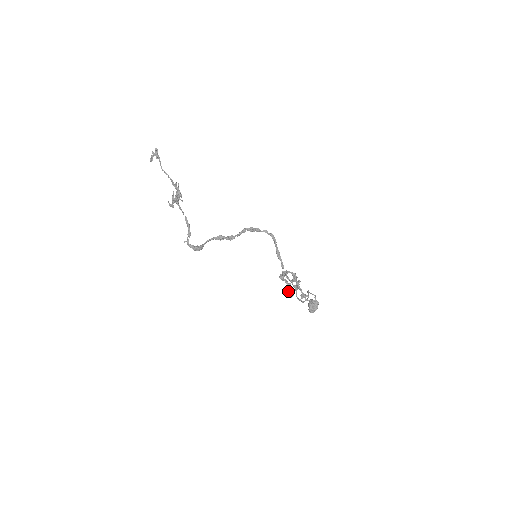
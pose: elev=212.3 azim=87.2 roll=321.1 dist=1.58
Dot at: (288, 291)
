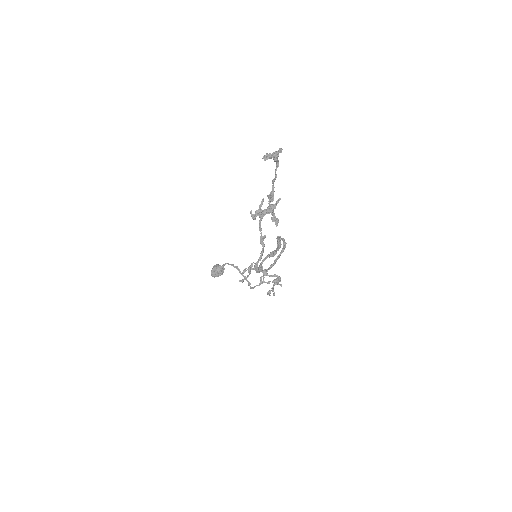
Dot at: (245, 279)
